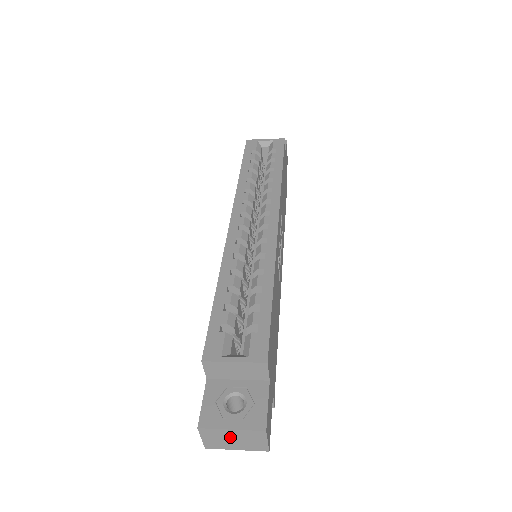
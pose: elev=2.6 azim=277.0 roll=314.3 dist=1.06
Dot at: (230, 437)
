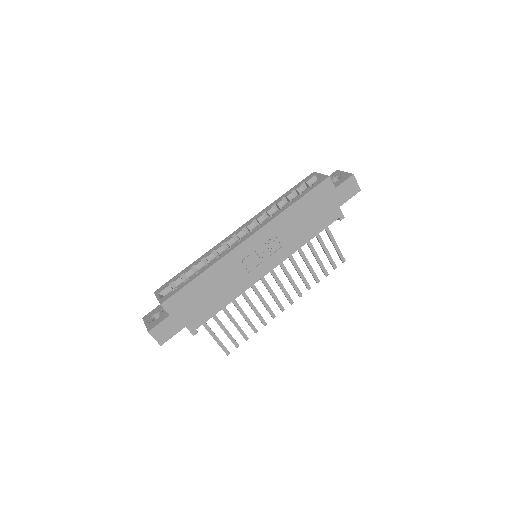
Dot at: occluded
